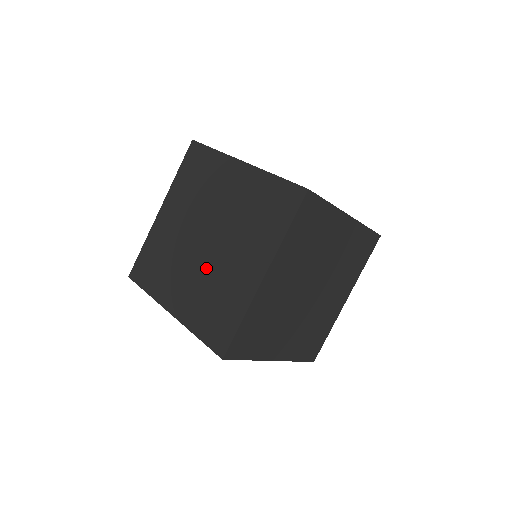
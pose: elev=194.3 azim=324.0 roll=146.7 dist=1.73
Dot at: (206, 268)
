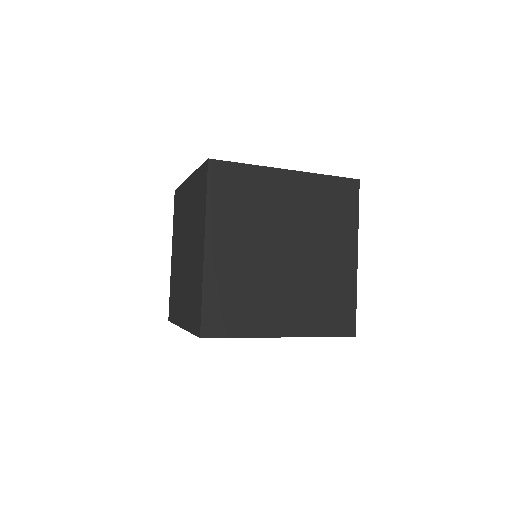
Dot at: (187, 273)
